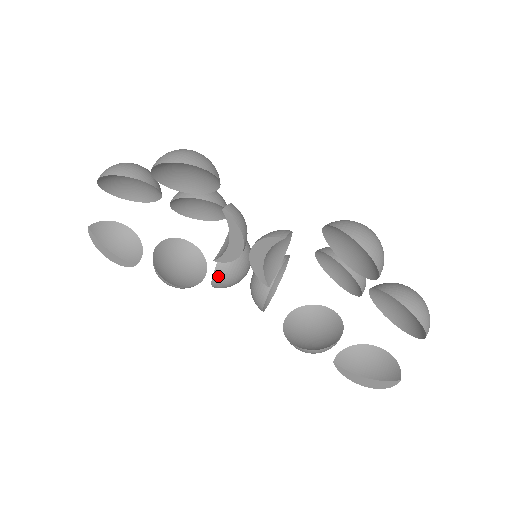
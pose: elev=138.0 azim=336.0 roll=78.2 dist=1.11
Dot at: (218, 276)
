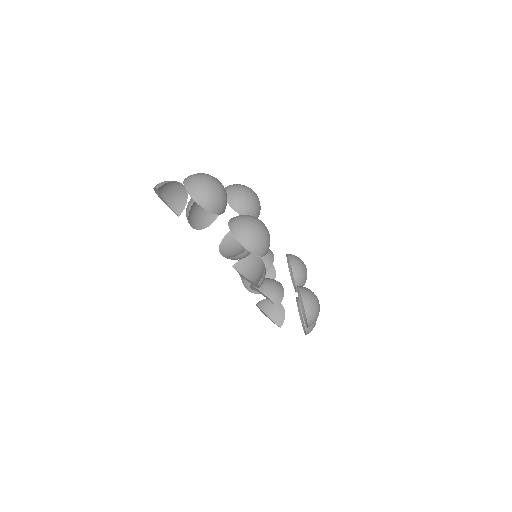
Dot at: (228, 258)
